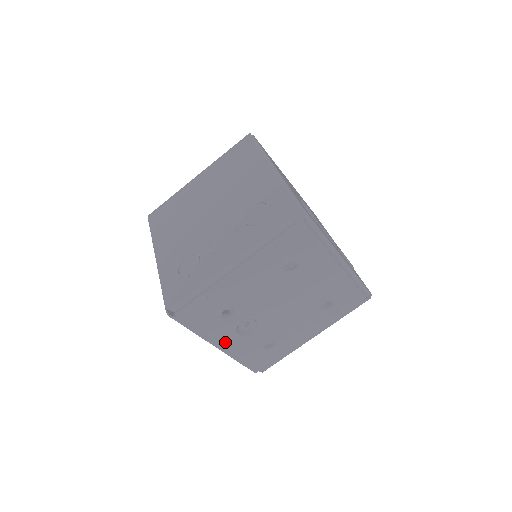
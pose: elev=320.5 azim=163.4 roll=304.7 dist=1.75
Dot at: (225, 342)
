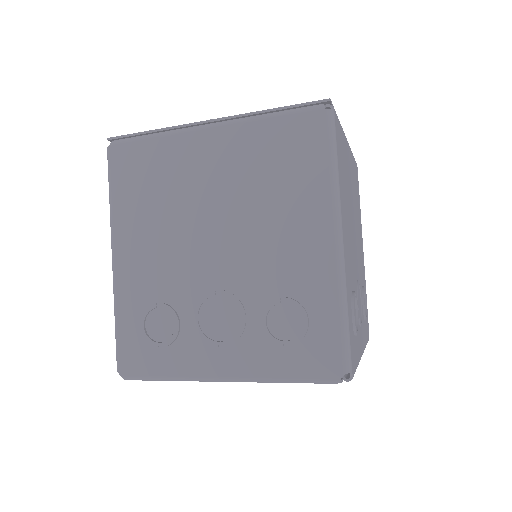
Dot at: occluded
